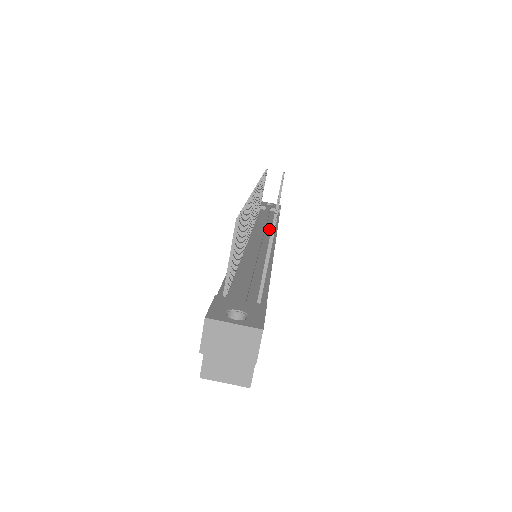
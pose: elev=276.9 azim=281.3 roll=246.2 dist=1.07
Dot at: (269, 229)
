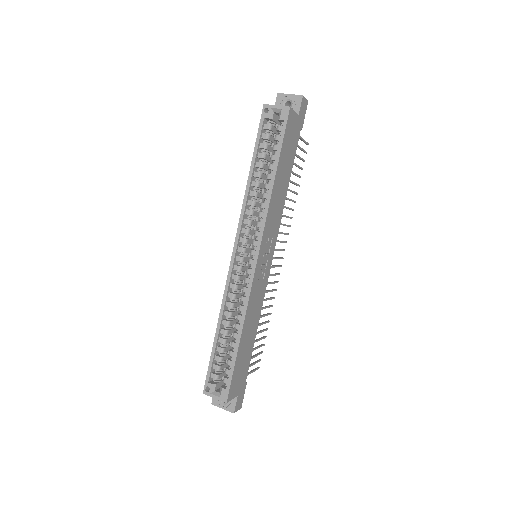
Dot at: occluded
